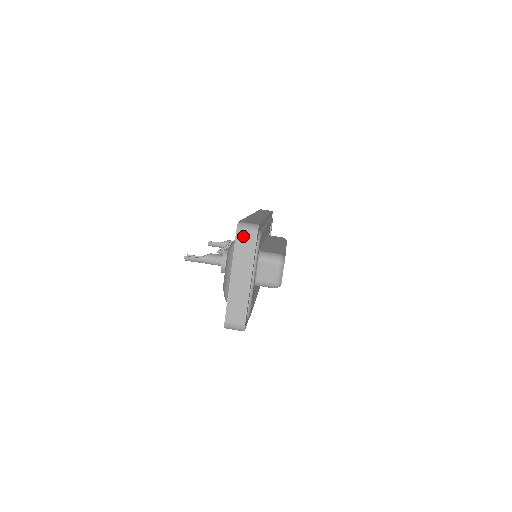
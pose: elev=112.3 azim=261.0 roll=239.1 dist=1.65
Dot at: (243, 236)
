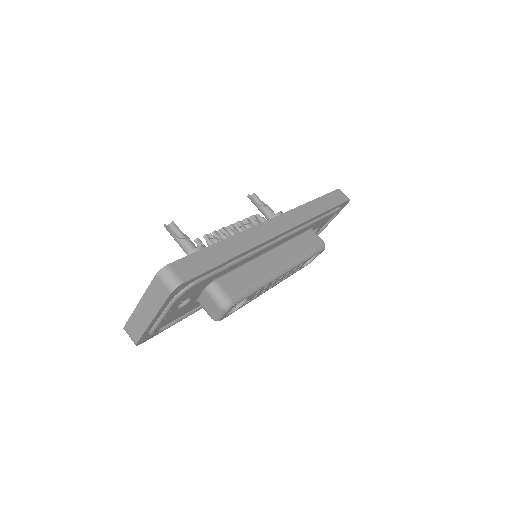
Dot at: (160, 283)
